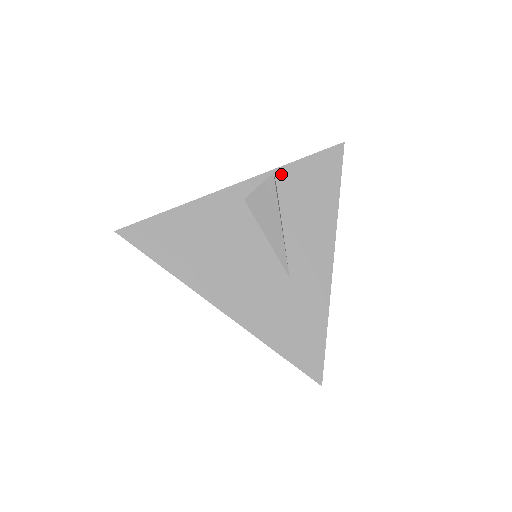
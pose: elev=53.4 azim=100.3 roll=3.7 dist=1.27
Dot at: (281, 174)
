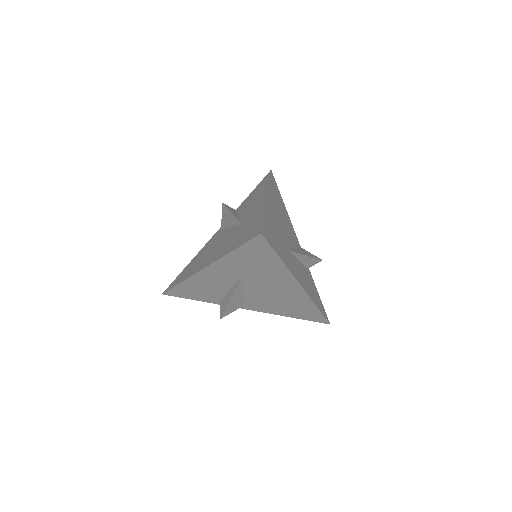
Dot at: occluded
